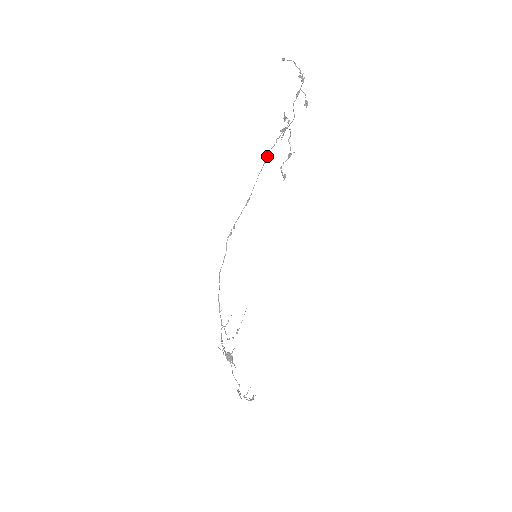
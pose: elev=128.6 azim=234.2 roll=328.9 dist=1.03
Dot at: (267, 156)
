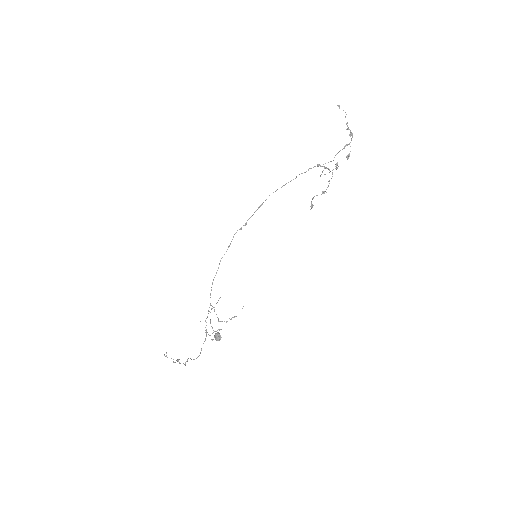
Dot at: (295, 178)
